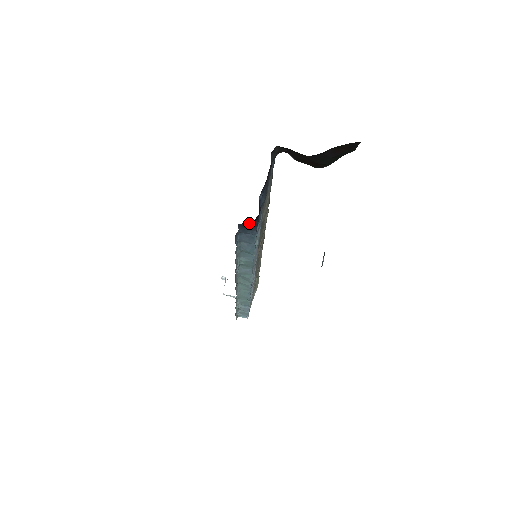
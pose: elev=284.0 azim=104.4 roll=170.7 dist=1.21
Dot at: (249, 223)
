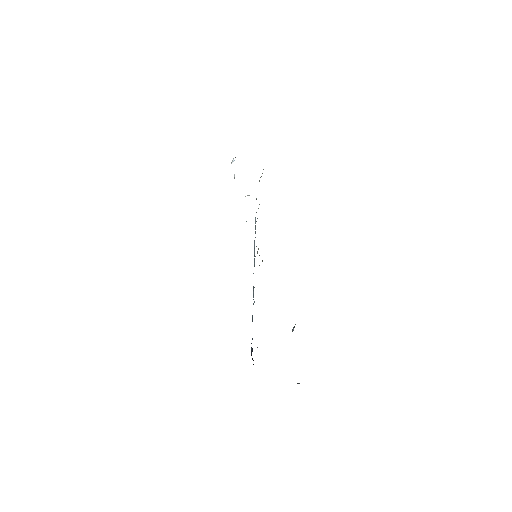
Dot at: occluded
